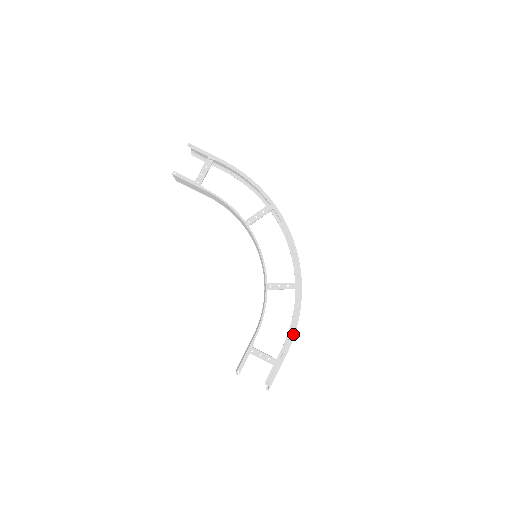
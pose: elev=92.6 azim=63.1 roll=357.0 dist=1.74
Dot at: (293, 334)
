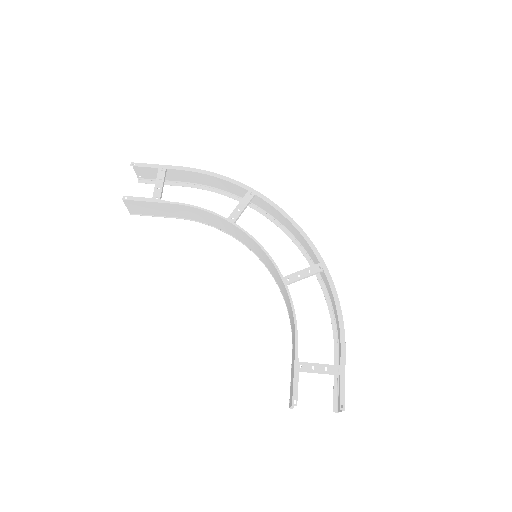
Dot at: (342, 325)
